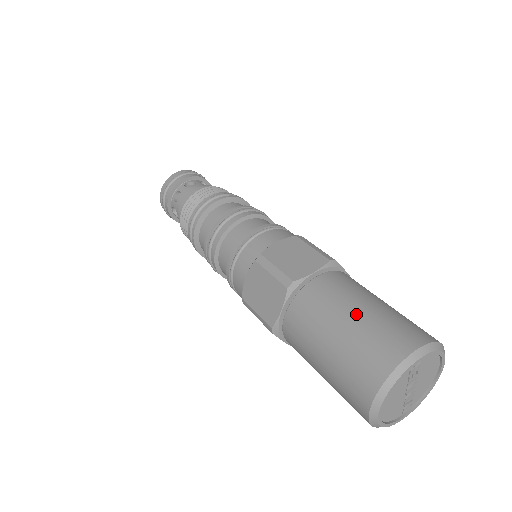
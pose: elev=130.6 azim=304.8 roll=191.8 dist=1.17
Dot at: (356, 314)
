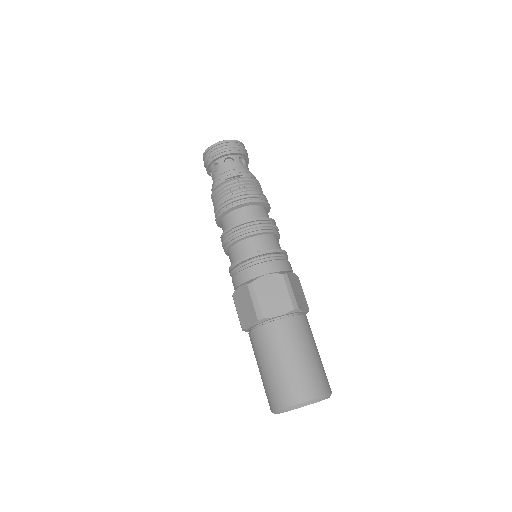
Dot at: (289, 361)
